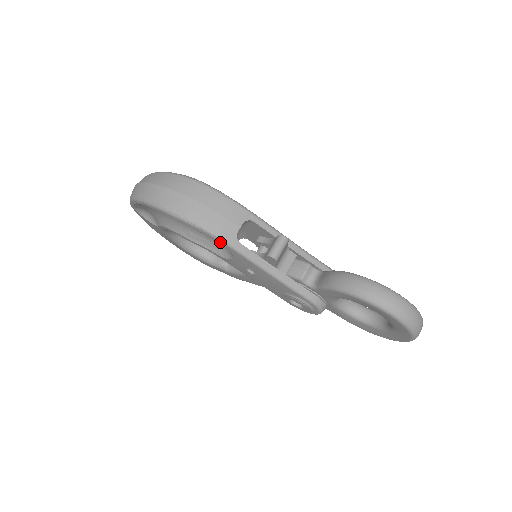
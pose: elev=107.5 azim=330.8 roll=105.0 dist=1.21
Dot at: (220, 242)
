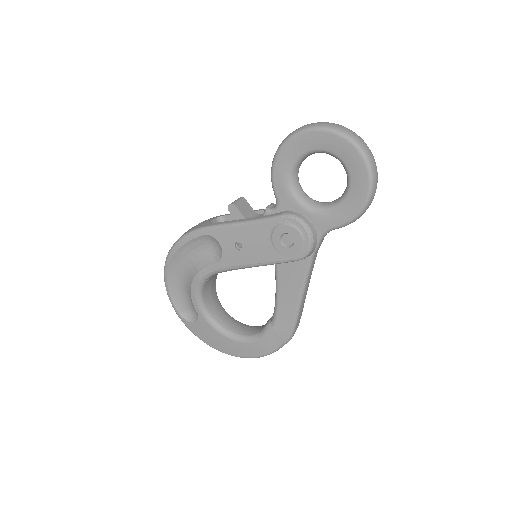
Dot at: (200, 233)
